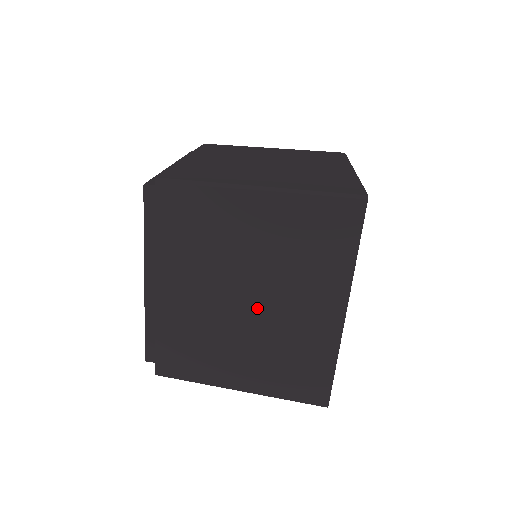
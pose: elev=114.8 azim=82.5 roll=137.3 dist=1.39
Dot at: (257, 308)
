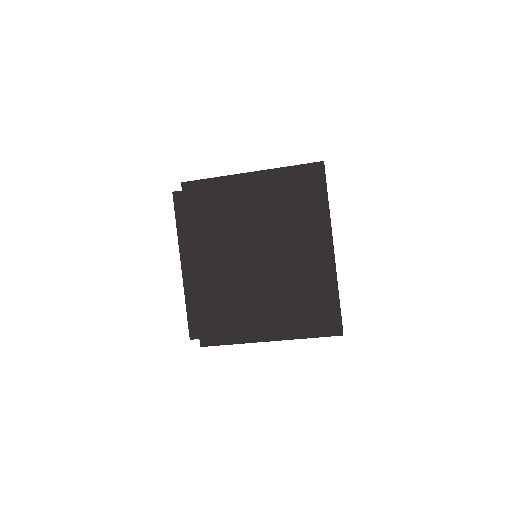
Dot at: (270, 262)
